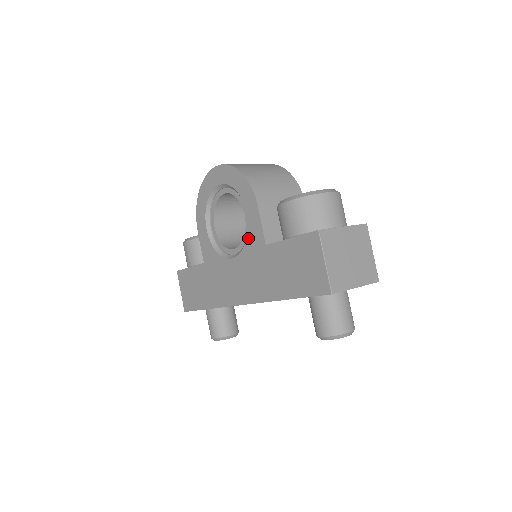
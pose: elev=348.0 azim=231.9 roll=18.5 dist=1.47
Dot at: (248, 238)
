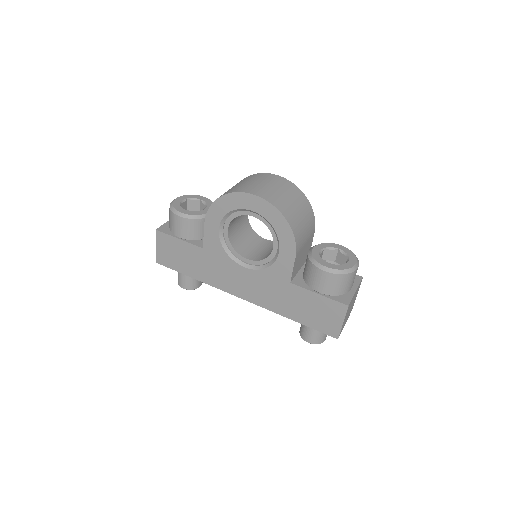
Dot at: (272, 267)
